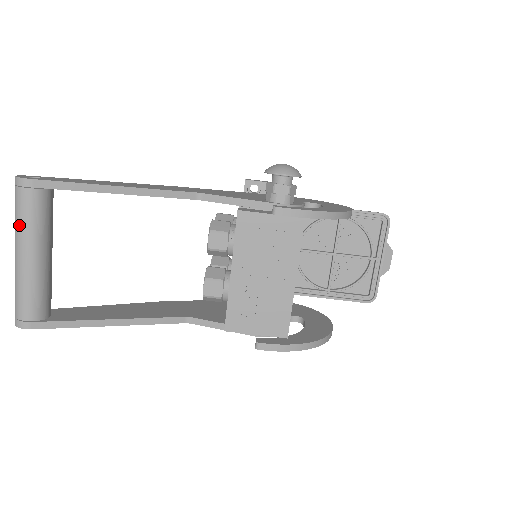
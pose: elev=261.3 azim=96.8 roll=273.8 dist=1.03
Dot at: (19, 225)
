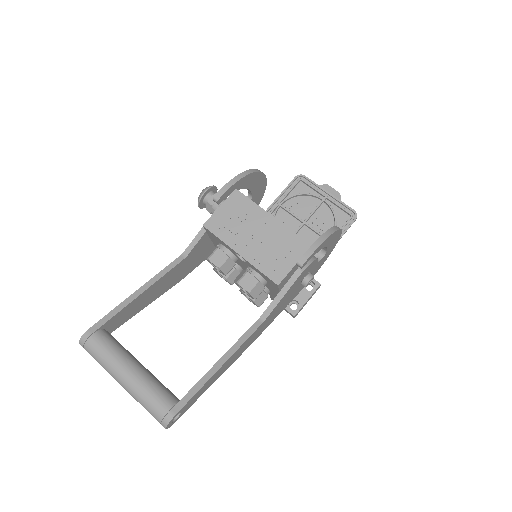
Dot at: (106, 362)
